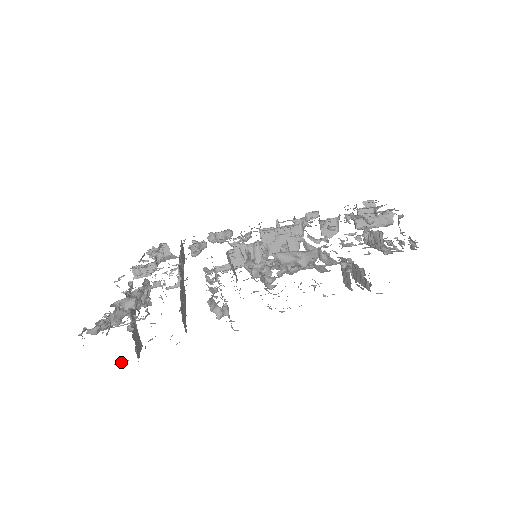
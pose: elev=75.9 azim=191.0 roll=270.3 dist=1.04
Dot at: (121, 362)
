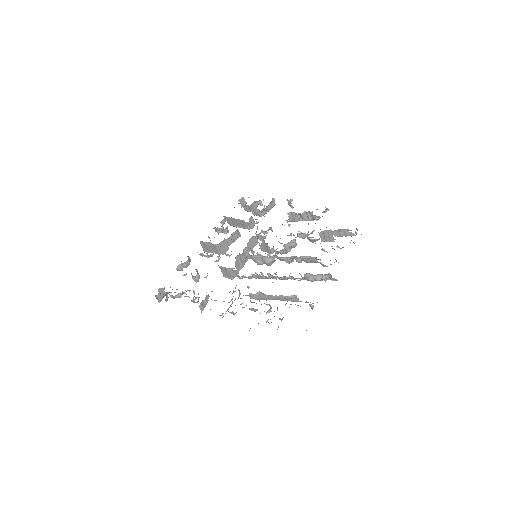
Dot at: occluded
